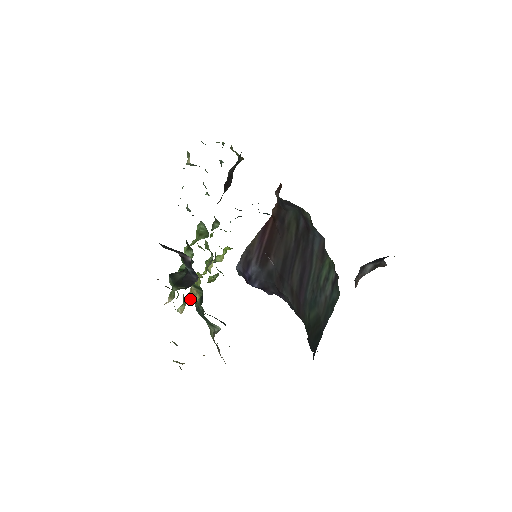
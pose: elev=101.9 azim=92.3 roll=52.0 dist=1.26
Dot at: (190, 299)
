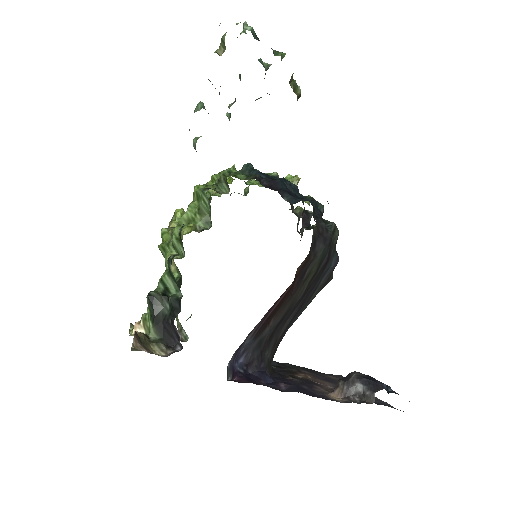
Dot at: occluded
